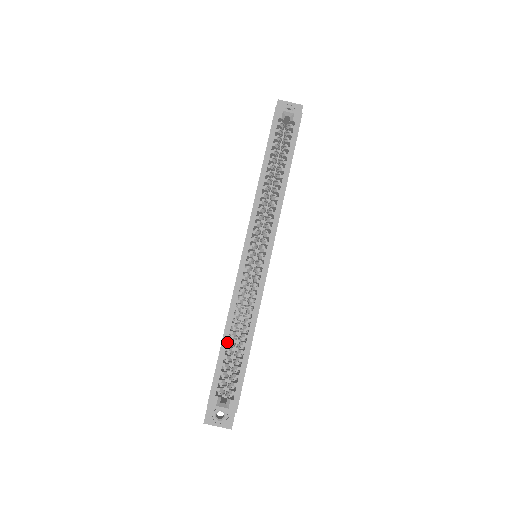
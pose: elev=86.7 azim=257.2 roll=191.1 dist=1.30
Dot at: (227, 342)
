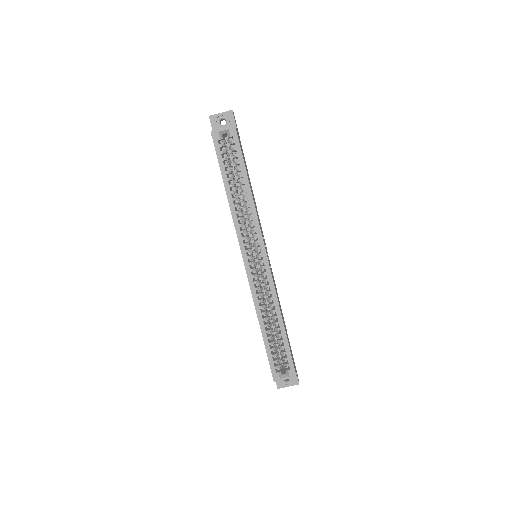
Dot at: (266, 334)
